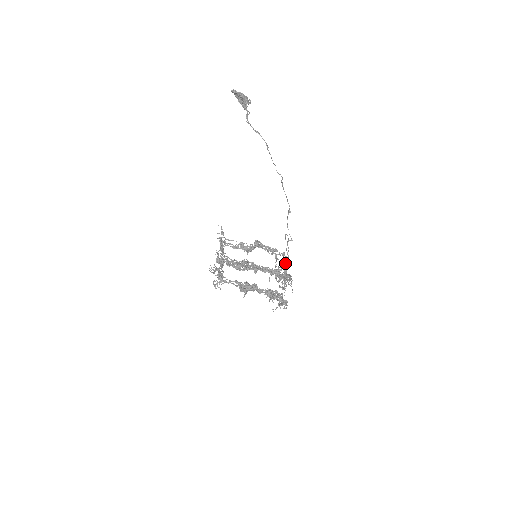
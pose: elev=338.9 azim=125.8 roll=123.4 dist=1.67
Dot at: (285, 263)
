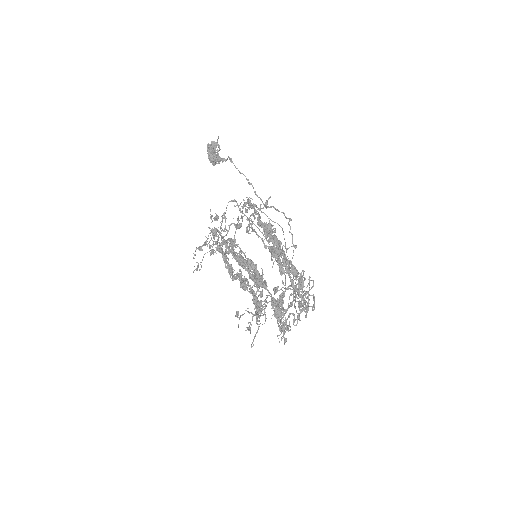
Dot at: (274, 293)
